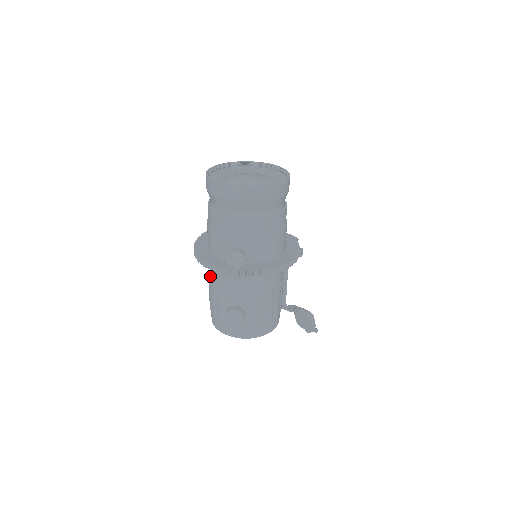
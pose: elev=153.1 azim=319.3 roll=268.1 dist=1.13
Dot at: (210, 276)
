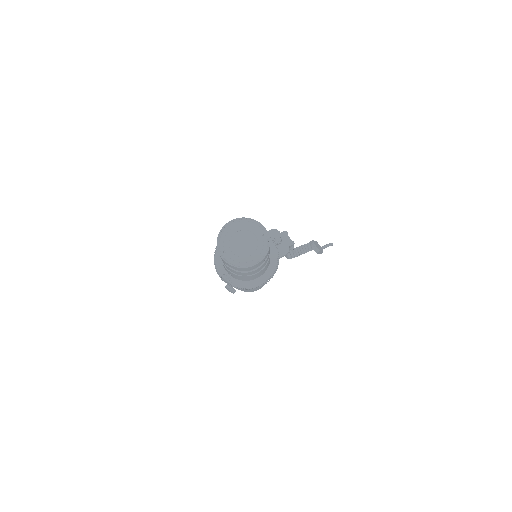
Dot at: occluded
